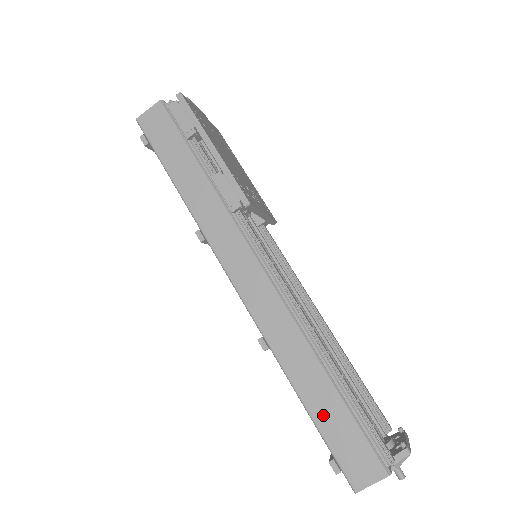
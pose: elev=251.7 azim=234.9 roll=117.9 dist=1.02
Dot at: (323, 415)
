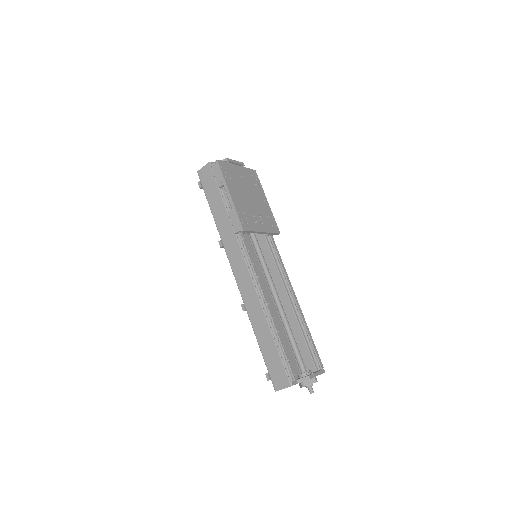
Dot at: (266, 350)
